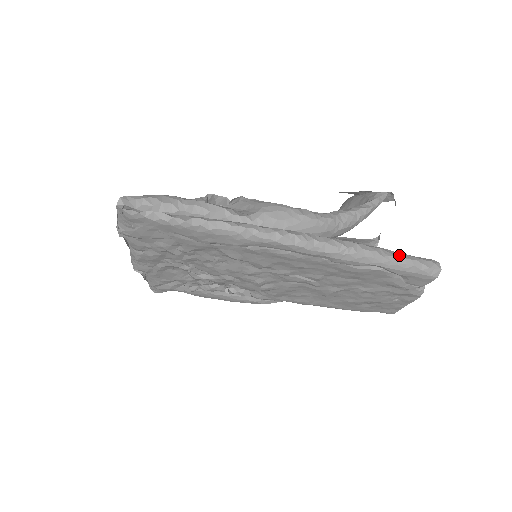
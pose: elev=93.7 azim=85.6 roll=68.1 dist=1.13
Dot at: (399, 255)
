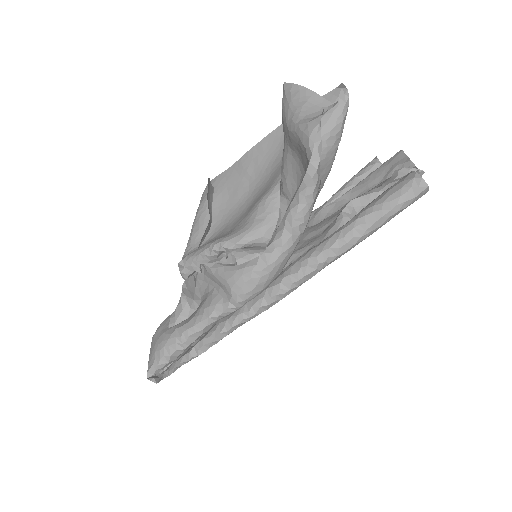
Dot at: (376, 216)
